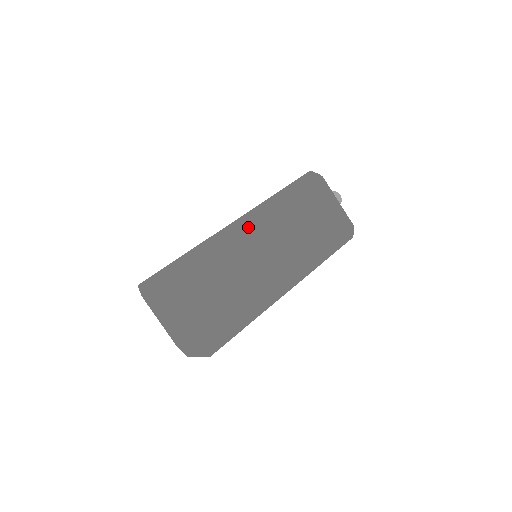
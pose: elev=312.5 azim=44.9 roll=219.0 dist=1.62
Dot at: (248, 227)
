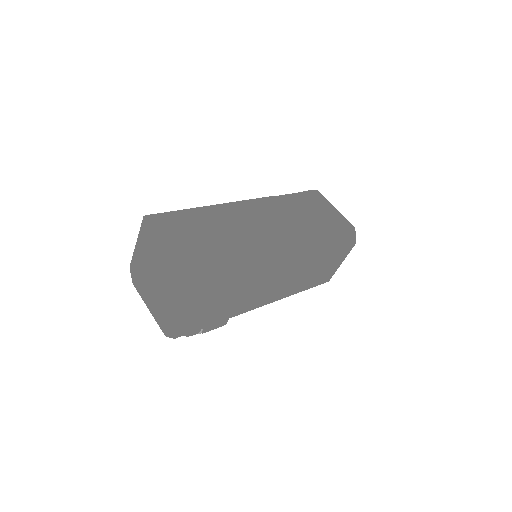
Dot at: (243, 201)
